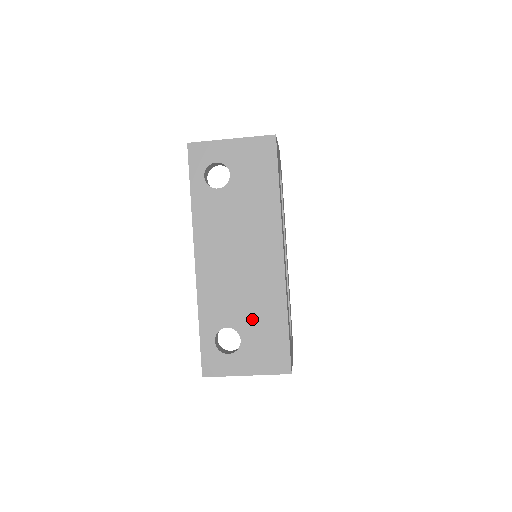
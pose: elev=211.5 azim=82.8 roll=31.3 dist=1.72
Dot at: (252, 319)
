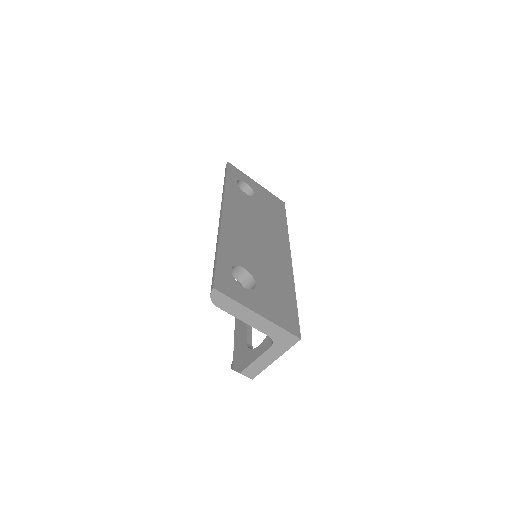
Dot at: (267, 277)
